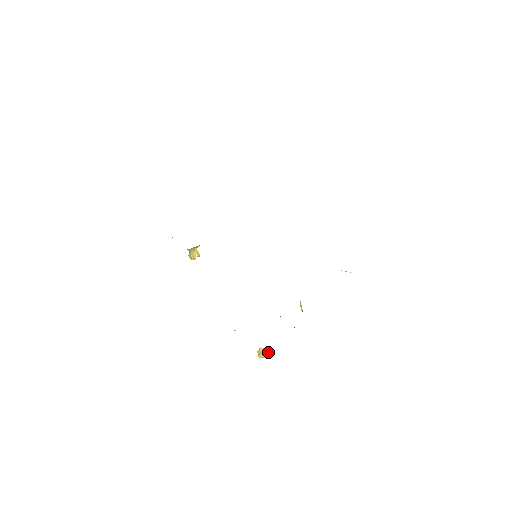
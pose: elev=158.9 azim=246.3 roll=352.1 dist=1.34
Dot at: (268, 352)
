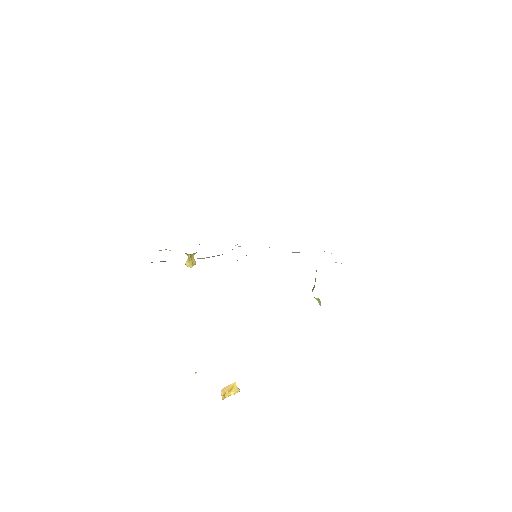
Dot at: (235, 388)
